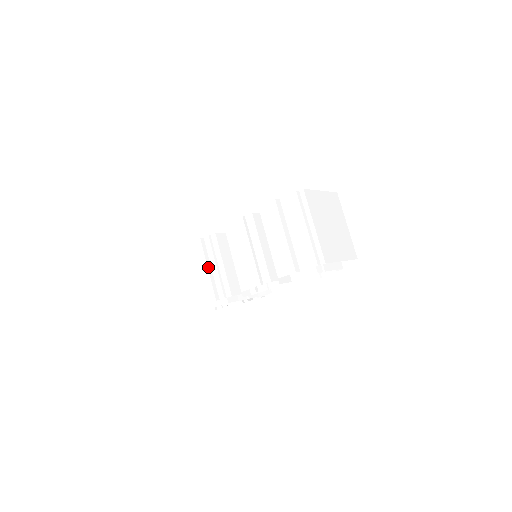
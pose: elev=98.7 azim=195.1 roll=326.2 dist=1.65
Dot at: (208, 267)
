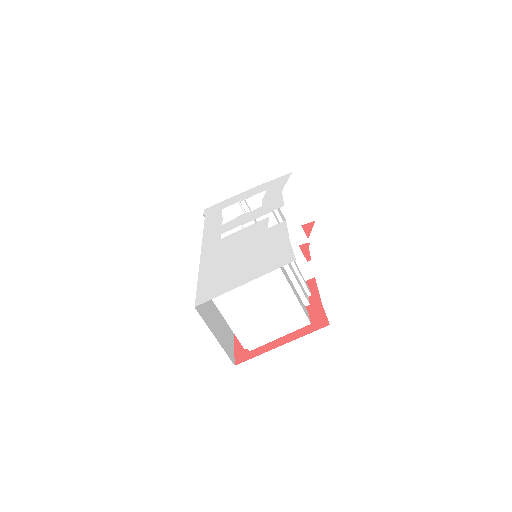
Dot at: occluded
